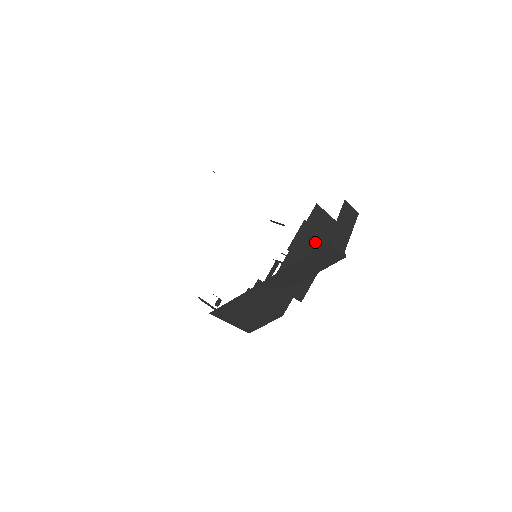
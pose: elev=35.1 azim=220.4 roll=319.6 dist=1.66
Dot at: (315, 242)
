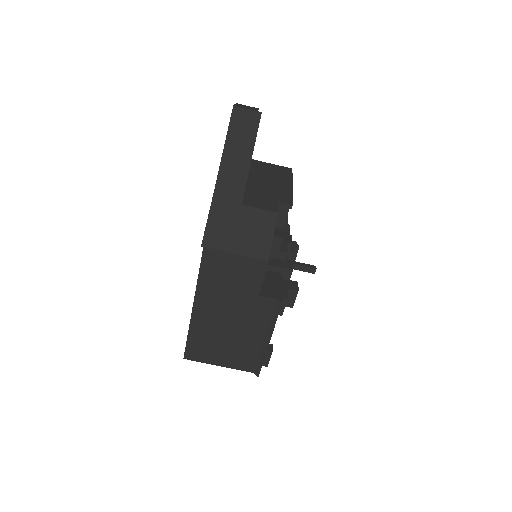
Dot at: (269, 175)
